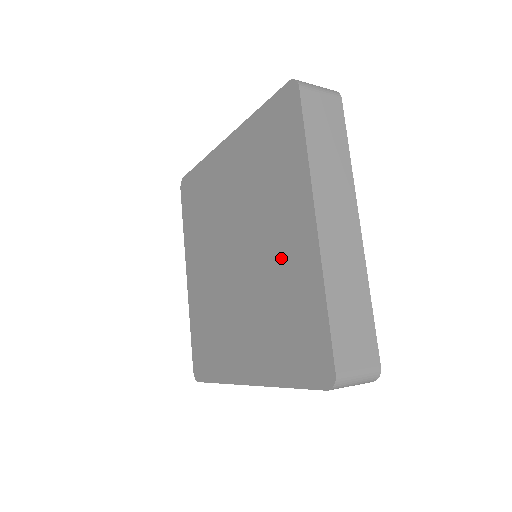
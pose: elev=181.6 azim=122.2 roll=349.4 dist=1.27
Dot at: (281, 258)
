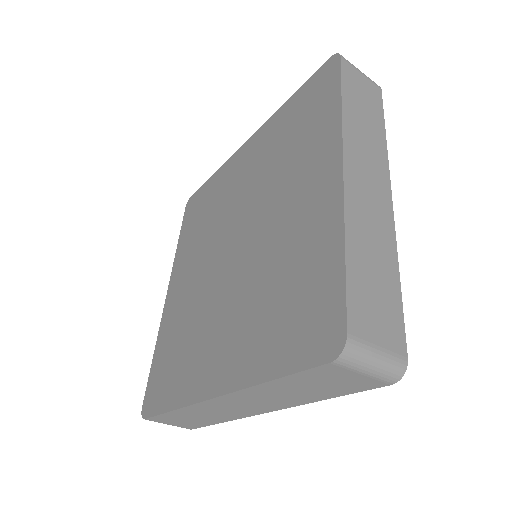
Dot at: (290, 223)
